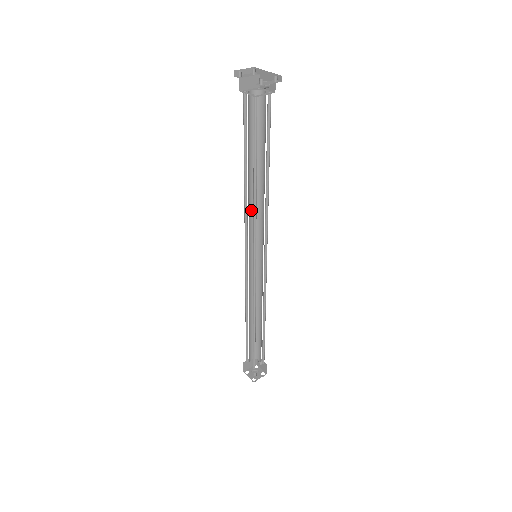
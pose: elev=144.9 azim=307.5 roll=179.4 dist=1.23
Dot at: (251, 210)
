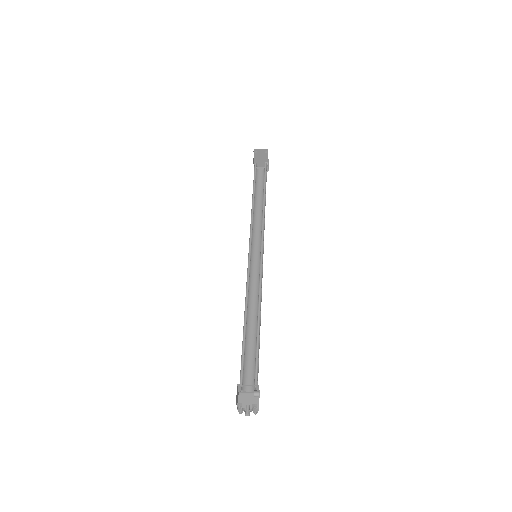
Dot at: (258, 229)
